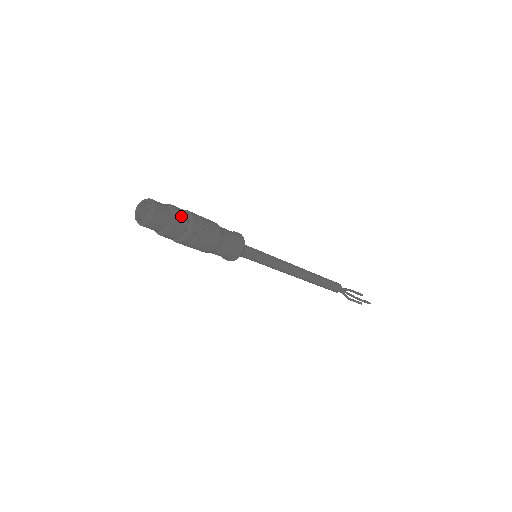
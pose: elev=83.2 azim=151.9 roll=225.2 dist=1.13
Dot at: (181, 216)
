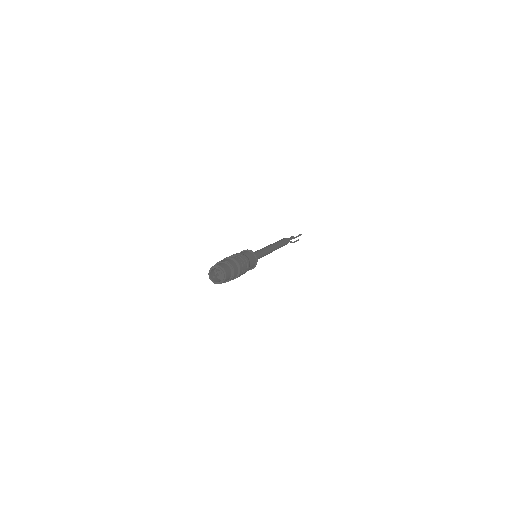
Dot at: (228, 260)
